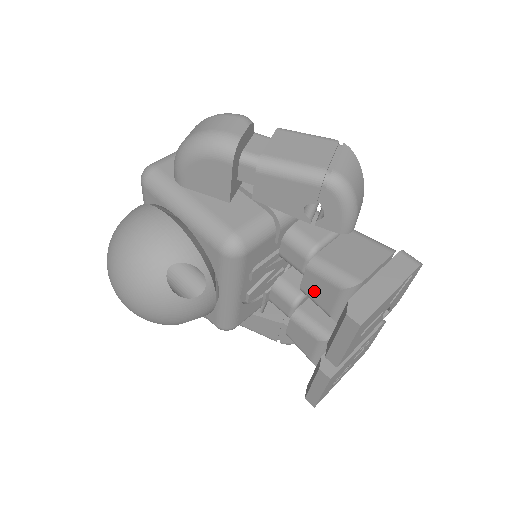
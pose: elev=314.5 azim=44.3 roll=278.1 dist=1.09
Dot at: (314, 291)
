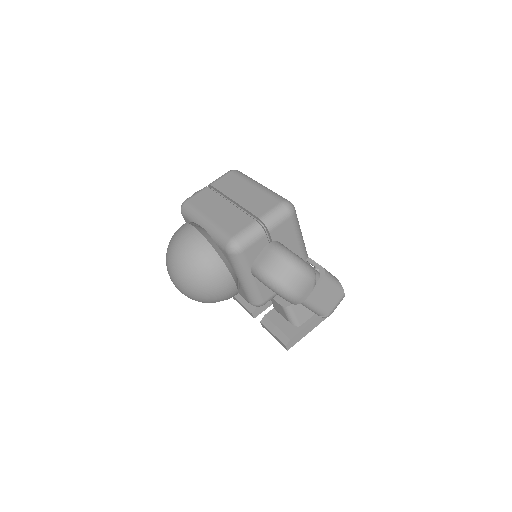
Dot at: (276, 305)
